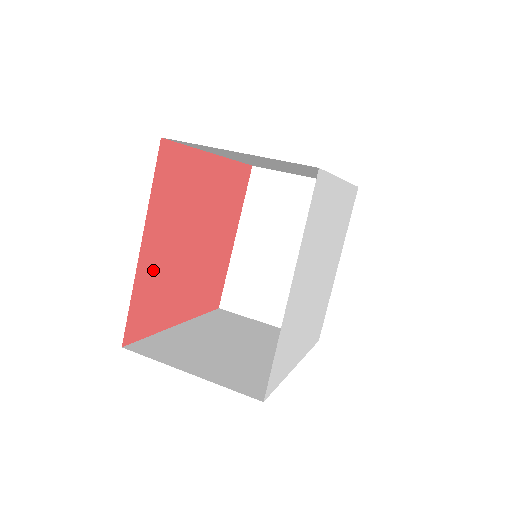
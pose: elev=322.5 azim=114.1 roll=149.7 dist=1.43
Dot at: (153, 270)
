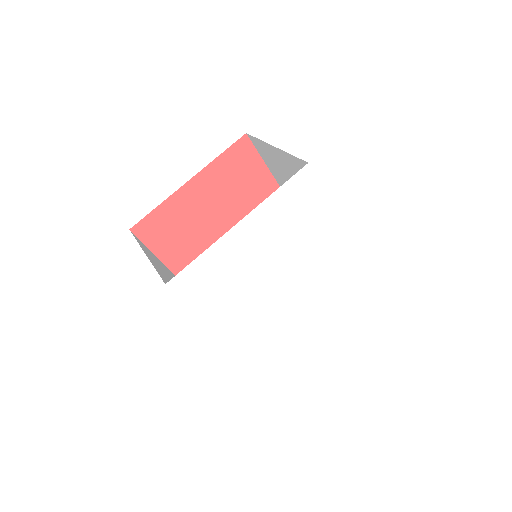
Dot at: (186, 208)
